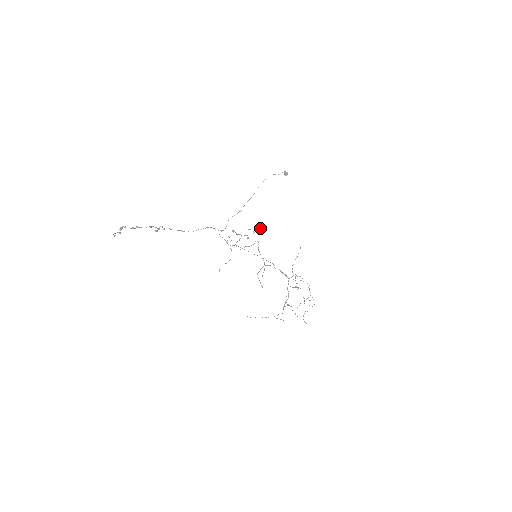
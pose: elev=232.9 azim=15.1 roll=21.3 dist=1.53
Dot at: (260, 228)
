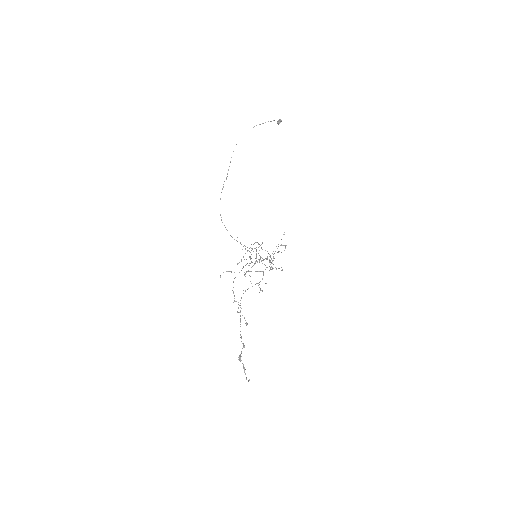
Dot at: occluded
